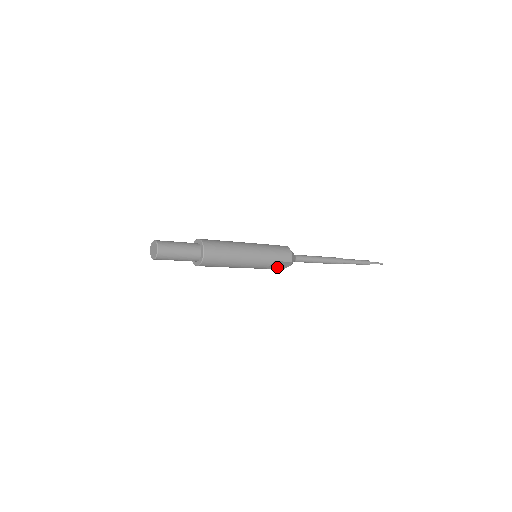
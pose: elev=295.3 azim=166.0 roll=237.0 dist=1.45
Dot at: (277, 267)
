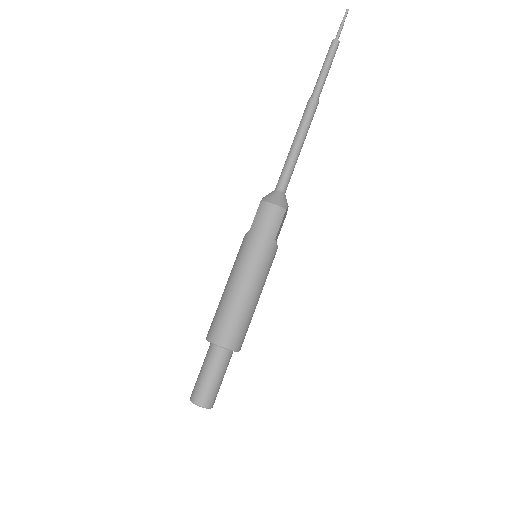
Dot at: (281, 226)
